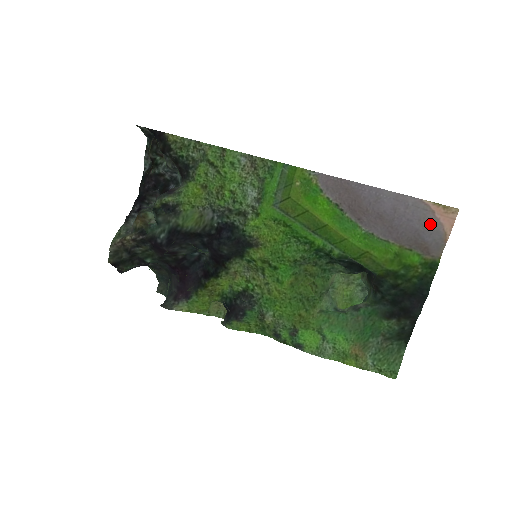
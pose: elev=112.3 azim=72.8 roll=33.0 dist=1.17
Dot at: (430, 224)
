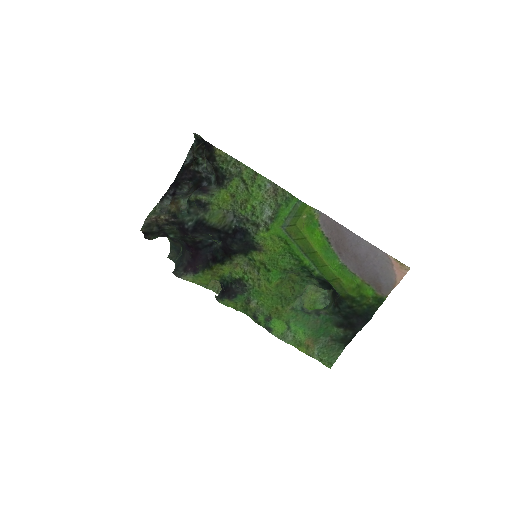
Dot at: (388, 272)
